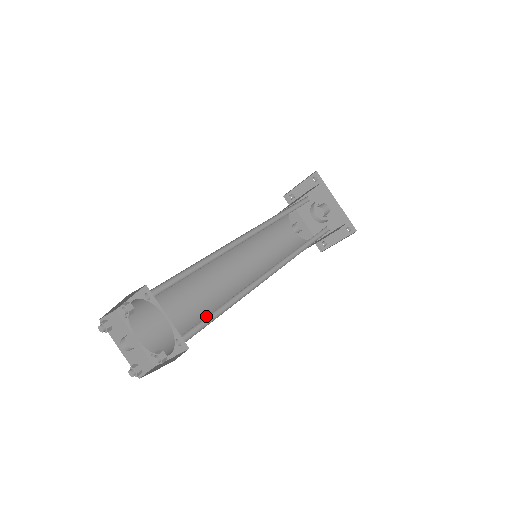
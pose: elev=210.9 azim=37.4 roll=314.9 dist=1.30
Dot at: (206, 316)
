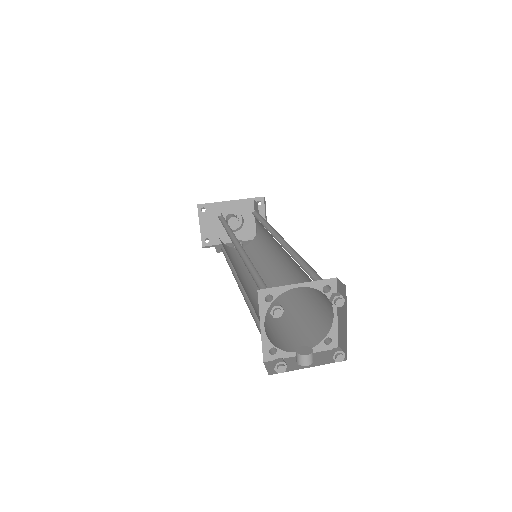
Dot at: (300, 300)
